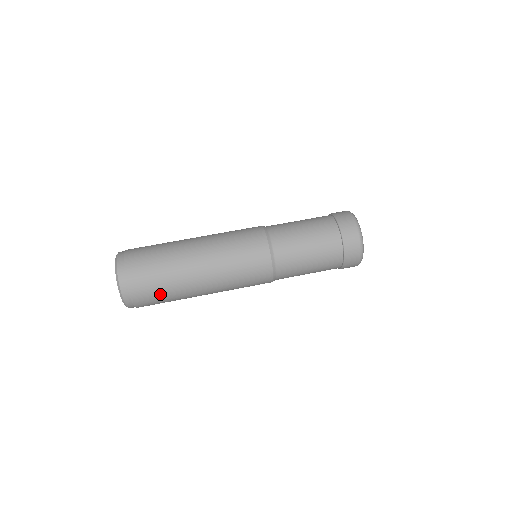
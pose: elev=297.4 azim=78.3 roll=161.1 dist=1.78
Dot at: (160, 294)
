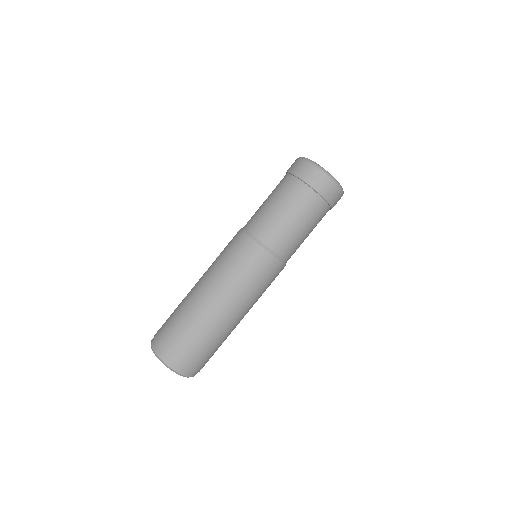
Dot at: occluded
